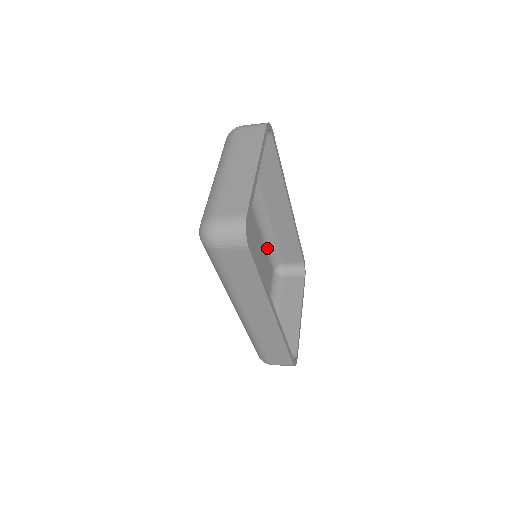
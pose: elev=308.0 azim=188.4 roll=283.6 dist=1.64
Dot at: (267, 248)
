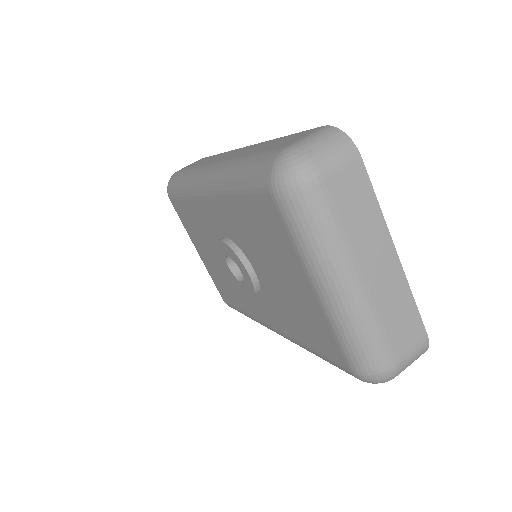
Dot at: occluded
